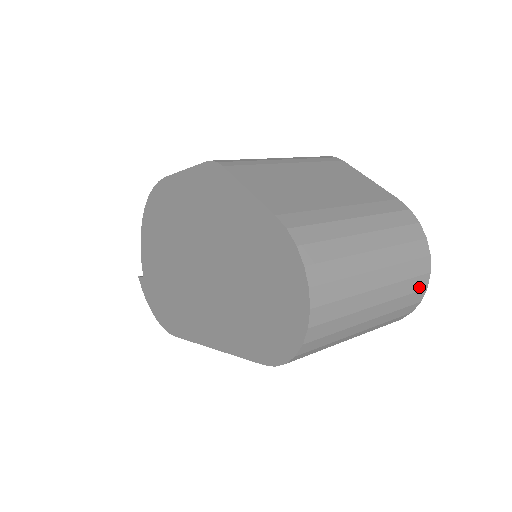
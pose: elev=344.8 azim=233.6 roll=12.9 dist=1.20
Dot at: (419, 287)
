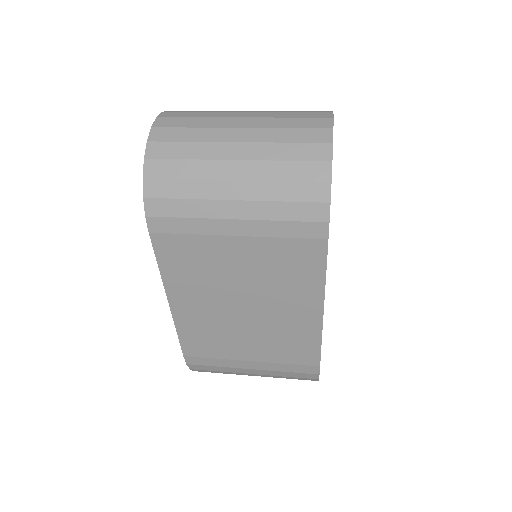
Dot at: (315, 139)
